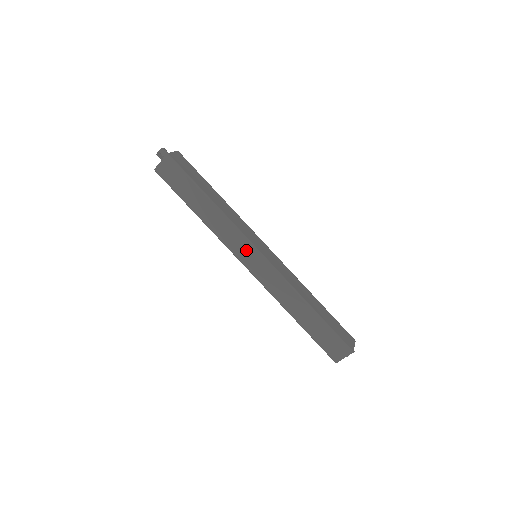
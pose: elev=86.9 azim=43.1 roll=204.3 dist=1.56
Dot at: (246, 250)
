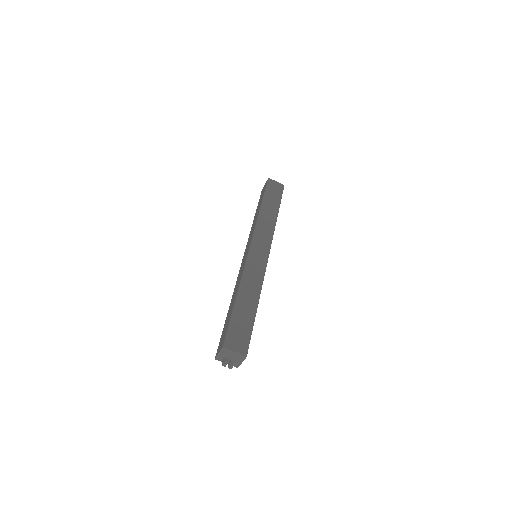
Dot at: (264, 243)
